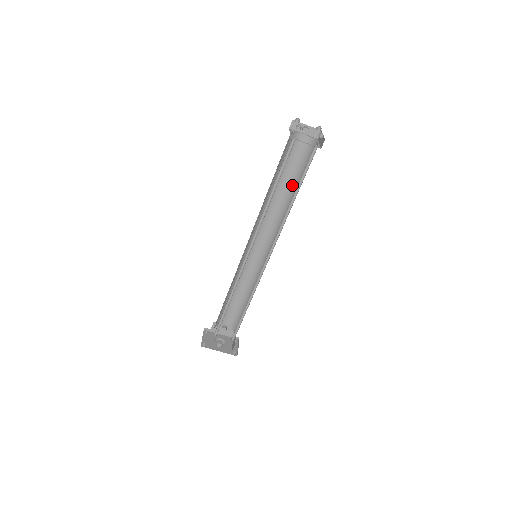
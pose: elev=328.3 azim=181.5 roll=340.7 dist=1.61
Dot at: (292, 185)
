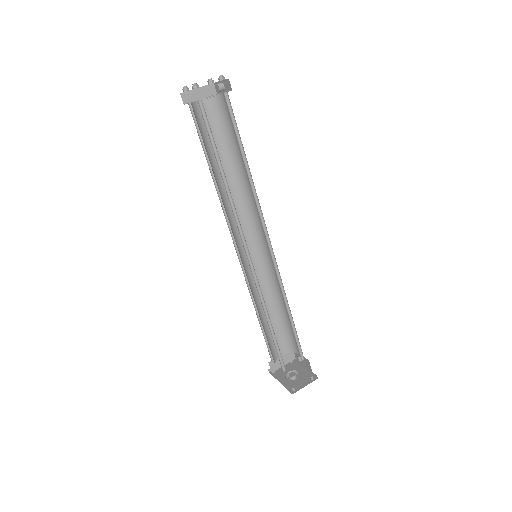
Dot at: occluded
